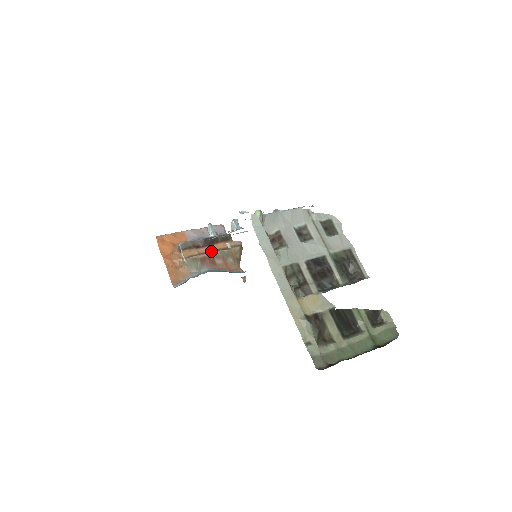
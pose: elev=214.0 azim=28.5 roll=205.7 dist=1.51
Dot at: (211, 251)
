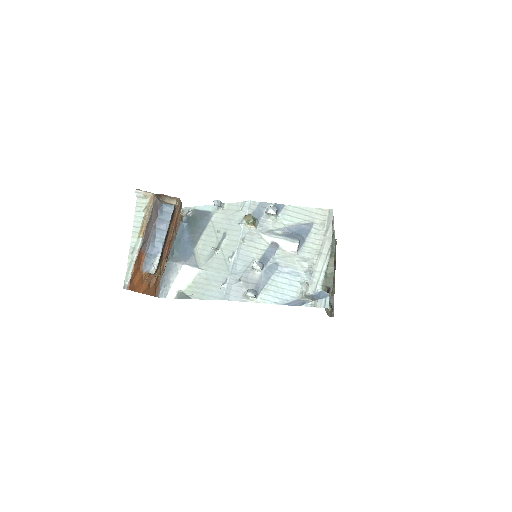
Dot at: (170, 241)
